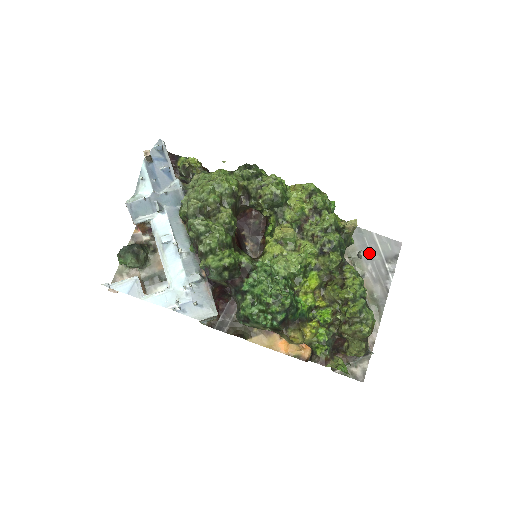
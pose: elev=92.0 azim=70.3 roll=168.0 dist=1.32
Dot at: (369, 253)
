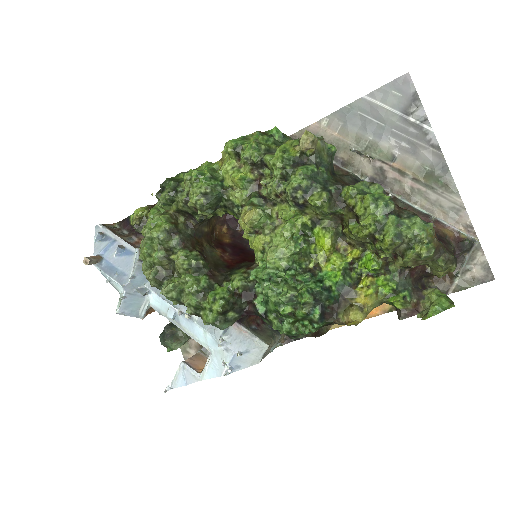
Dot at: (378, 125)
